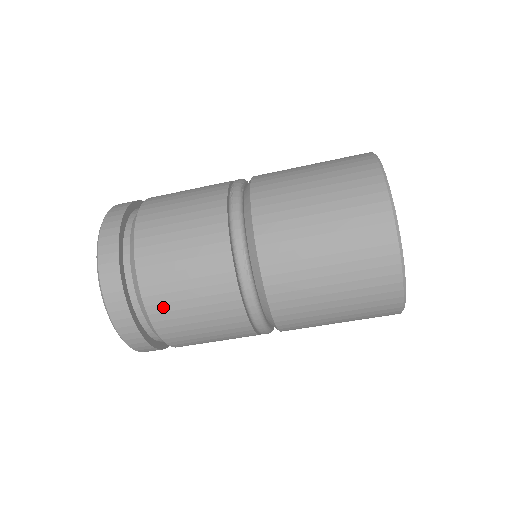
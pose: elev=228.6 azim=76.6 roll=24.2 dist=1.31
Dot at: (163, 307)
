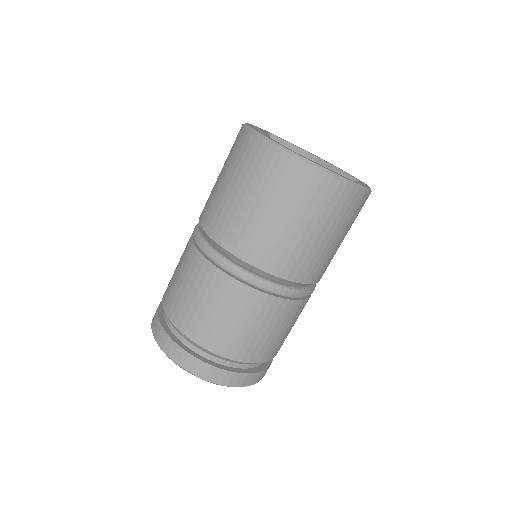
Dot at: (171, 301)
